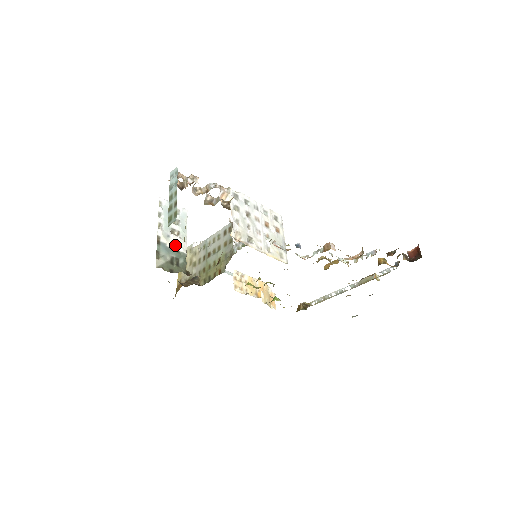
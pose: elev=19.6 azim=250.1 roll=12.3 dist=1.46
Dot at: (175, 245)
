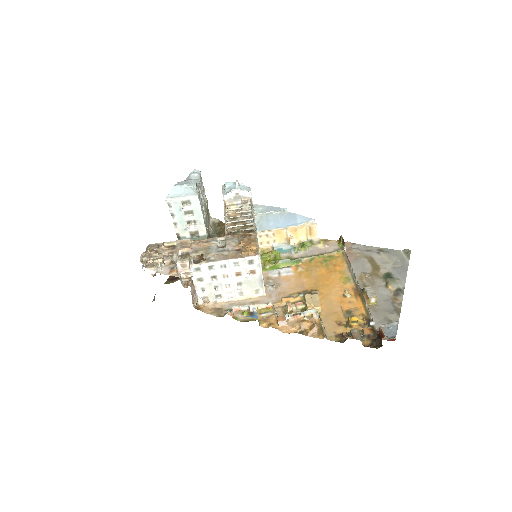
Dot at: (194, 233)
